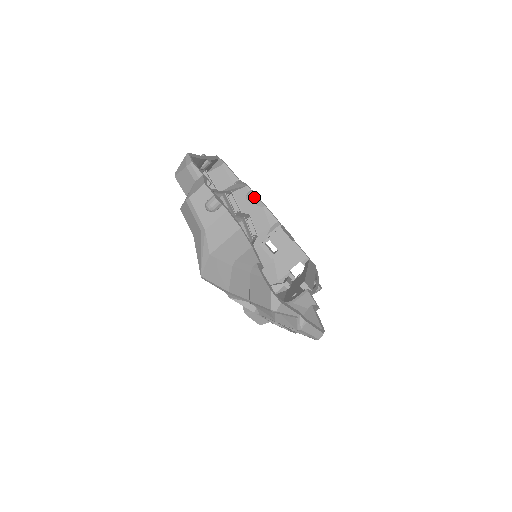
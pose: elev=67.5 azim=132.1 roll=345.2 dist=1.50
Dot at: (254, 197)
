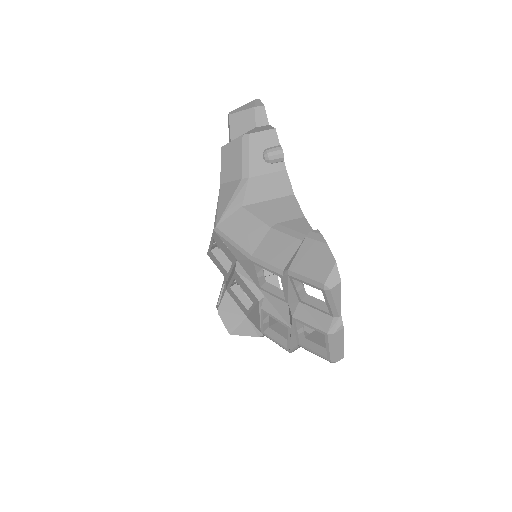
Dot at: occluded
